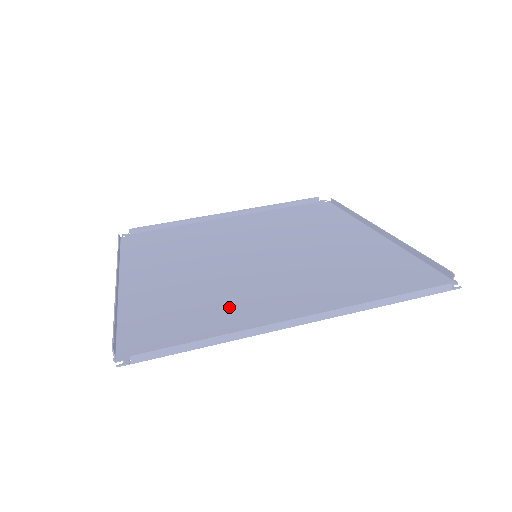
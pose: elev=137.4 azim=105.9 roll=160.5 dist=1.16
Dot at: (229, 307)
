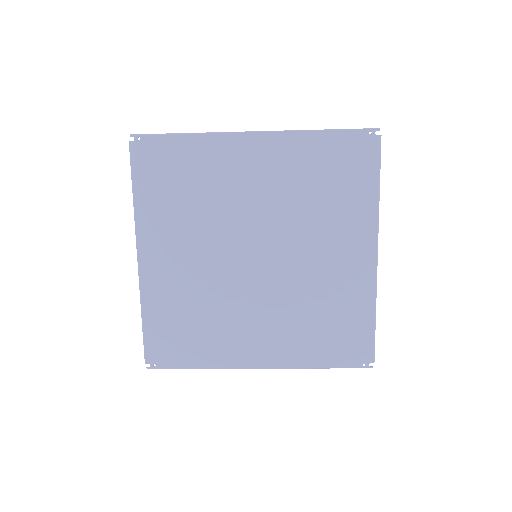
Dot at: (212, 176)
